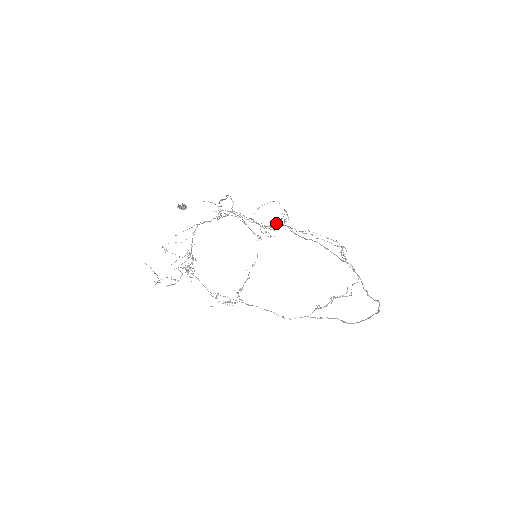
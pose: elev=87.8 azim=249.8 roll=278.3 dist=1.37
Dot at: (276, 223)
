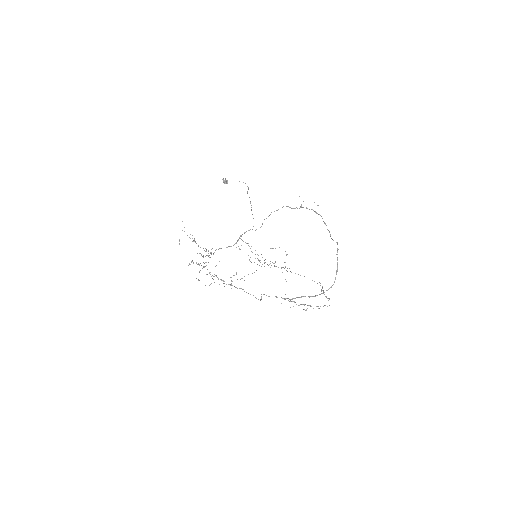
Dot at: occluded
